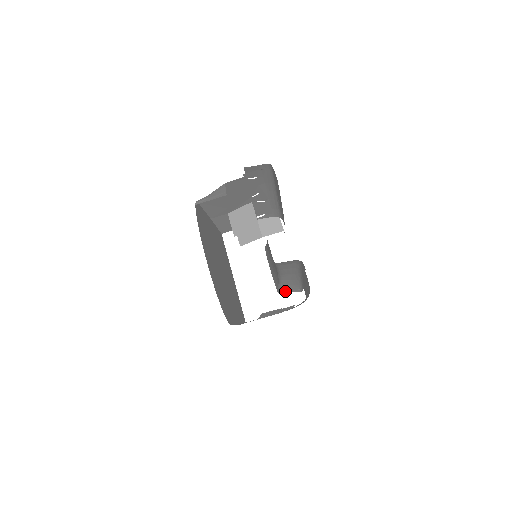
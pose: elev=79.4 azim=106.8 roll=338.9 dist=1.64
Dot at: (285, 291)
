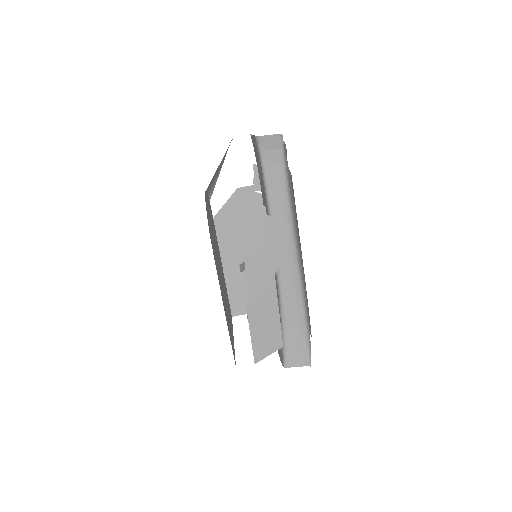
Dot at: (291, 359)
